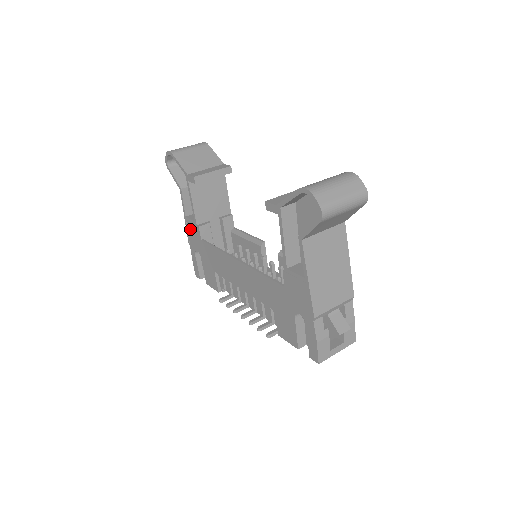
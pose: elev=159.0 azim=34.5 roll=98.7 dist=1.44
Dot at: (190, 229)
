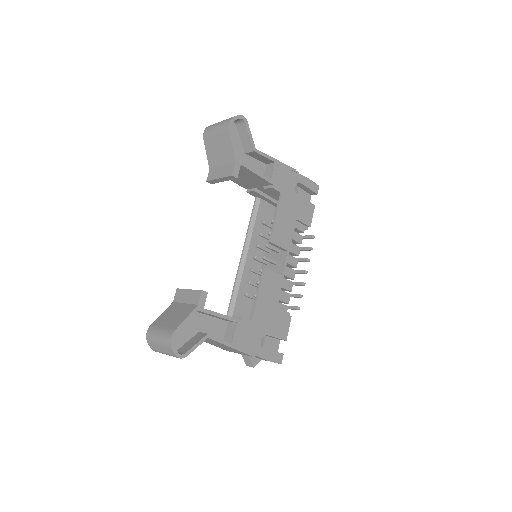
Dot at: occluded
